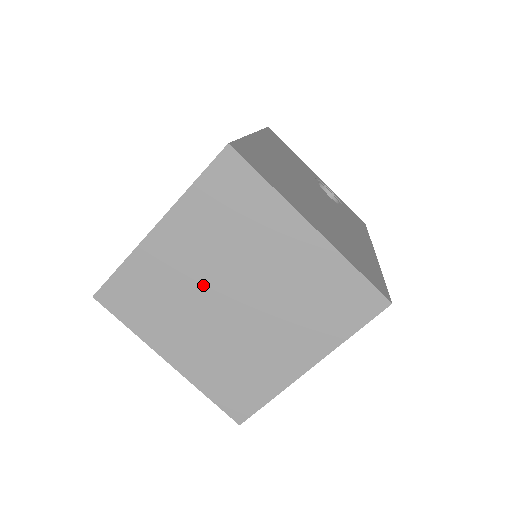
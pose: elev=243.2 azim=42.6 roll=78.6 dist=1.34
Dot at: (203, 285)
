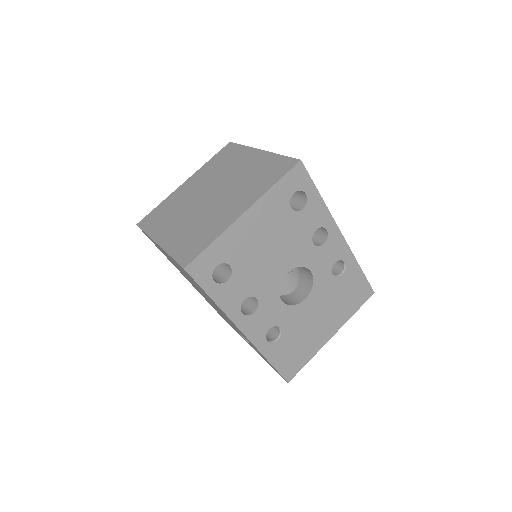
Dot at: (196, 196)
